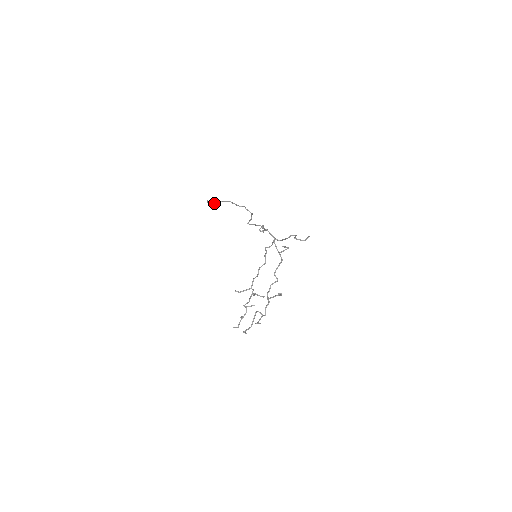
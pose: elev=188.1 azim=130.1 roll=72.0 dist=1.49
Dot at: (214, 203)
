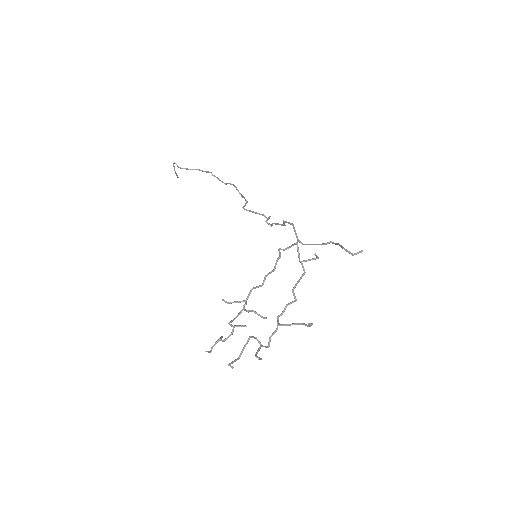
Dot at: (184, 168)
